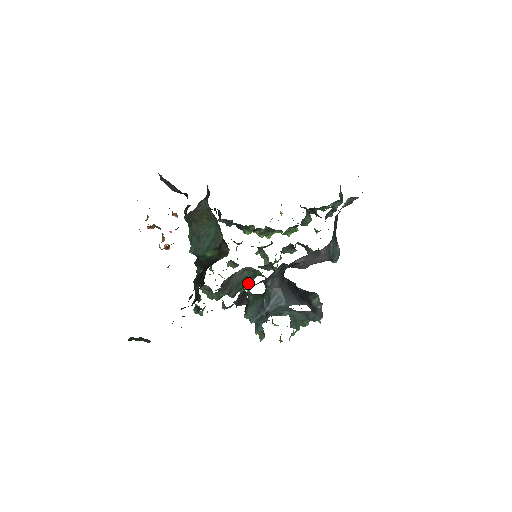
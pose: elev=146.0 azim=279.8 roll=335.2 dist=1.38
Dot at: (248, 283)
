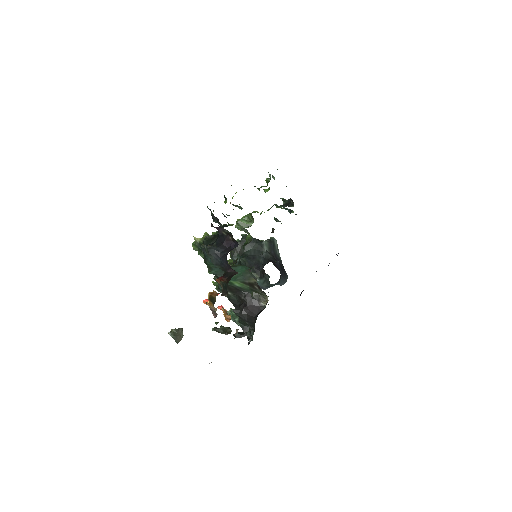
Dot at: occluded
